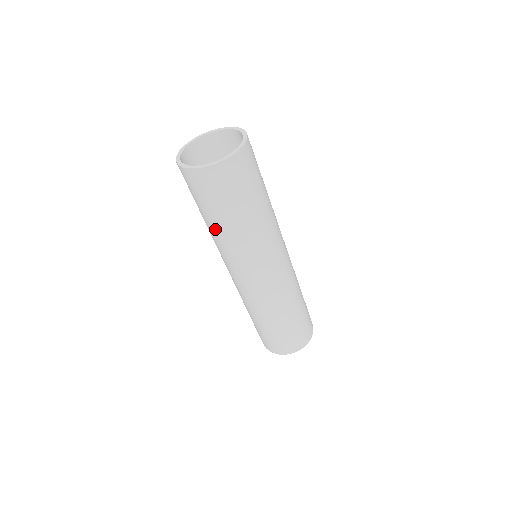
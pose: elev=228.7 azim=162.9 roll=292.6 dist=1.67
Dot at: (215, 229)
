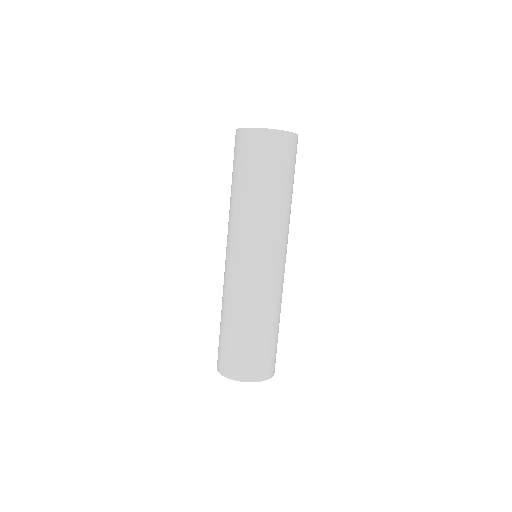
Dot at: (268, 198)
